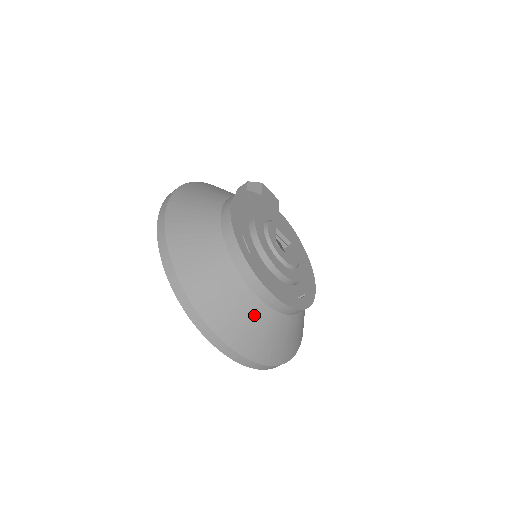
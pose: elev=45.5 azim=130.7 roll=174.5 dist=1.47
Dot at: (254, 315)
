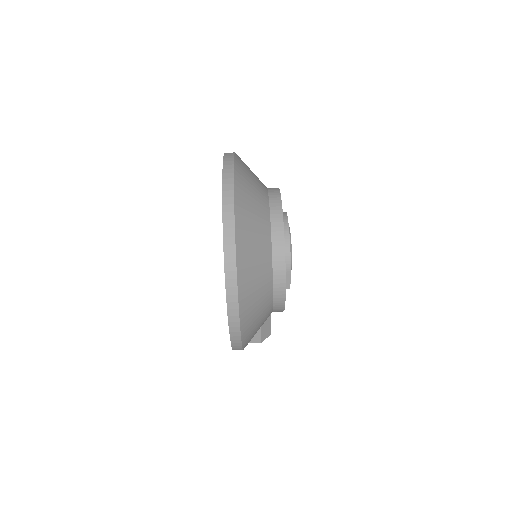
Dot at: (259, 187)
